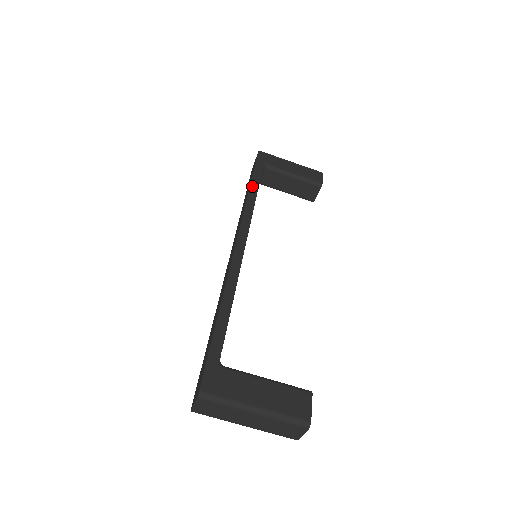
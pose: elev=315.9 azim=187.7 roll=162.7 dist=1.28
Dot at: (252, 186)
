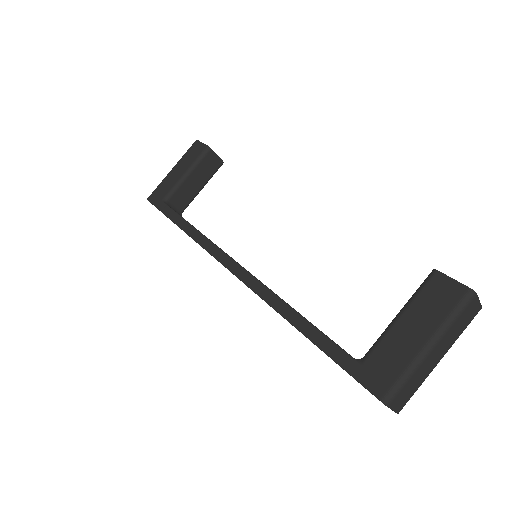
Dot at: (180, 226)
